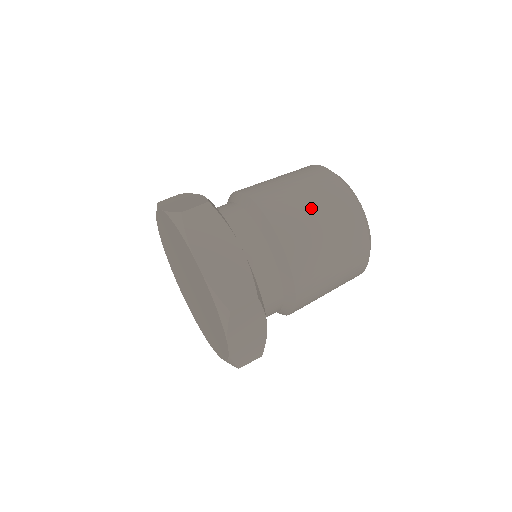
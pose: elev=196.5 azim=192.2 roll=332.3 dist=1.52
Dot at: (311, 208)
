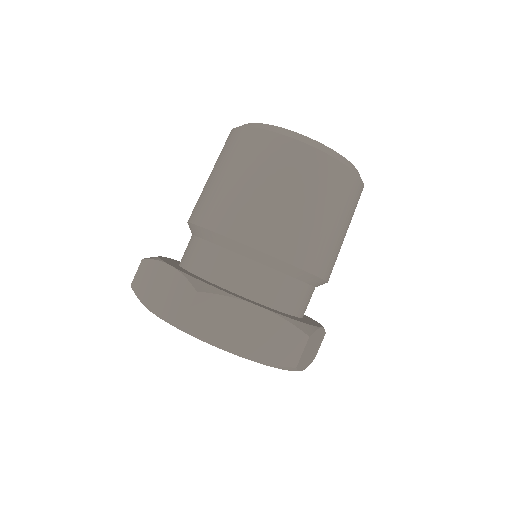
Dot at: (217, 177)
